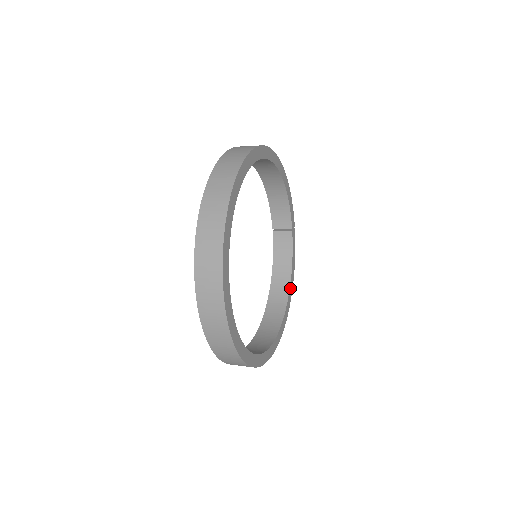
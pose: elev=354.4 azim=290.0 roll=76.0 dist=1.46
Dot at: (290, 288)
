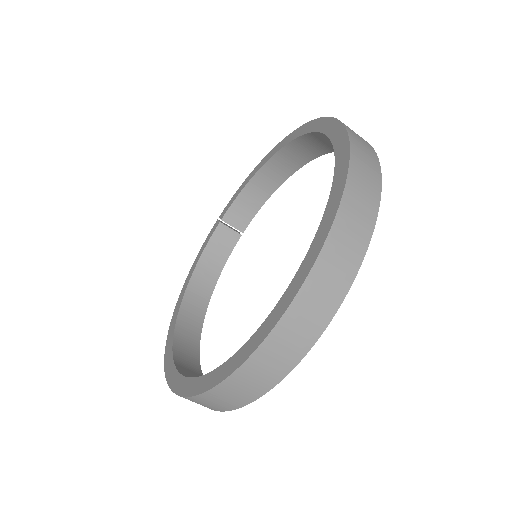
Dot at: (208, 300)
